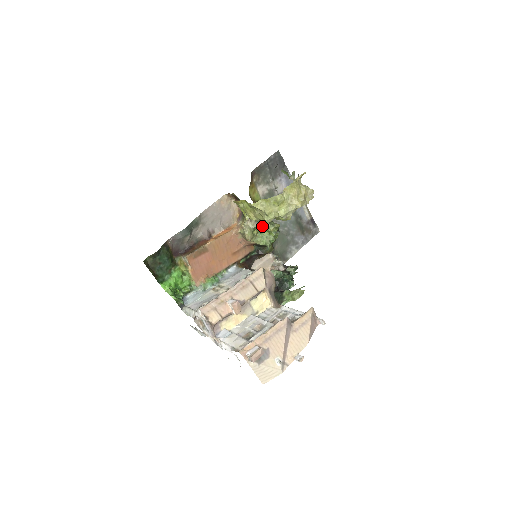
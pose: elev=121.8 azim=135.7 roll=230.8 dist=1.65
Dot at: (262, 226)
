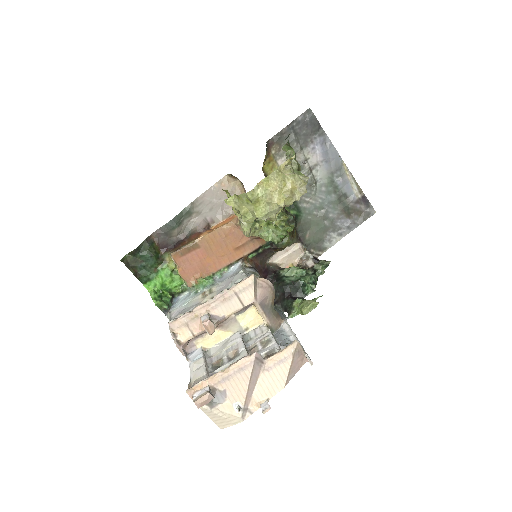
Dot at: occluded
